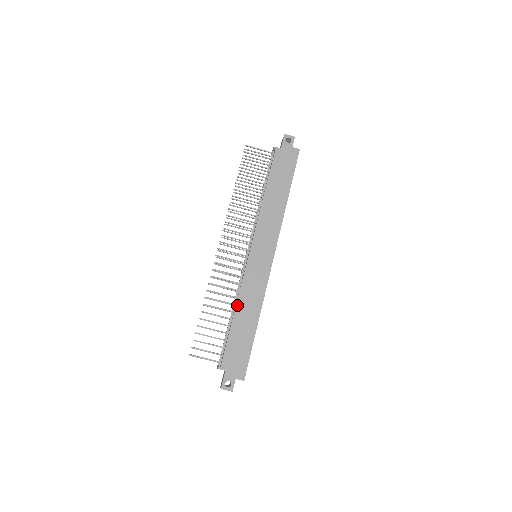
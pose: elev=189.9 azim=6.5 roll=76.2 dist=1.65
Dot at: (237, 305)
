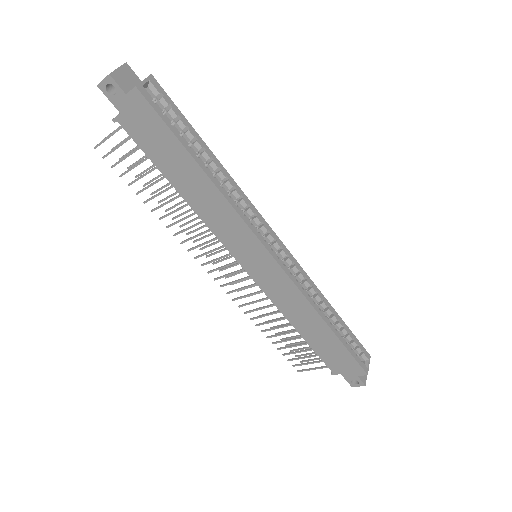
Dot at: (289, 321)
